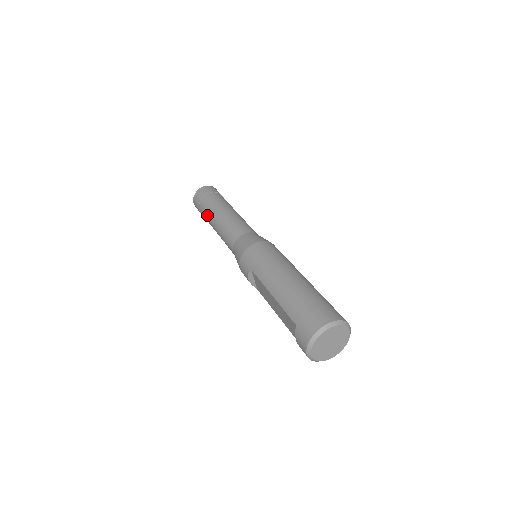
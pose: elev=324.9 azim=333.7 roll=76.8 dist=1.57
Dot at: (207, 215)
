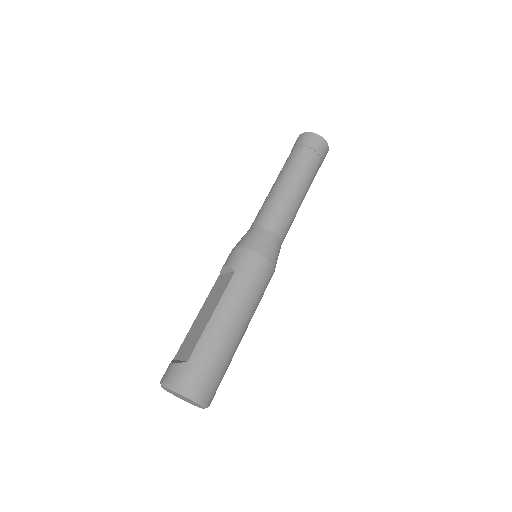
Dot at: (290, 166)
